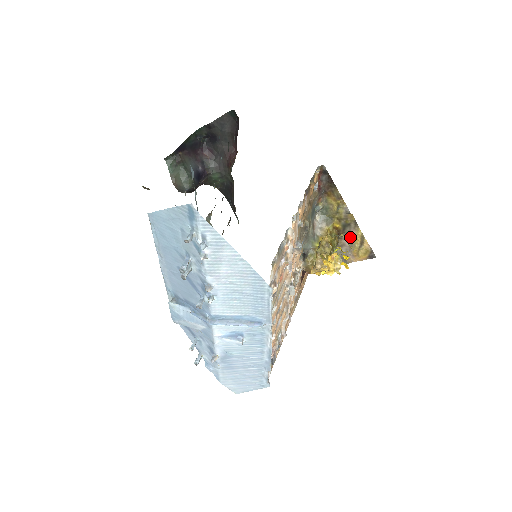
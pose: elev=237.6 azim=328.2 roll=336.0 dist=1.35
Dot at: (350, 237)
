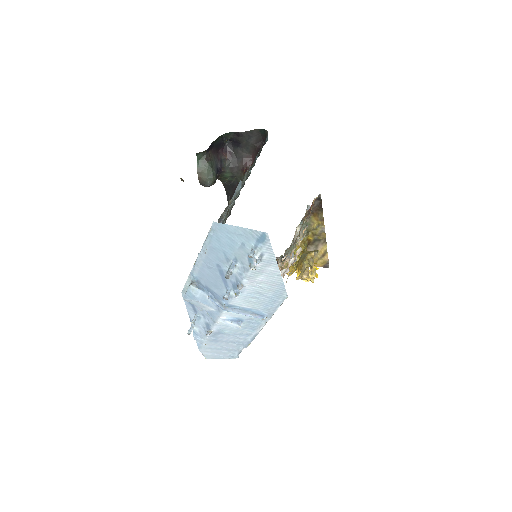
Dot at: (316, 249)
